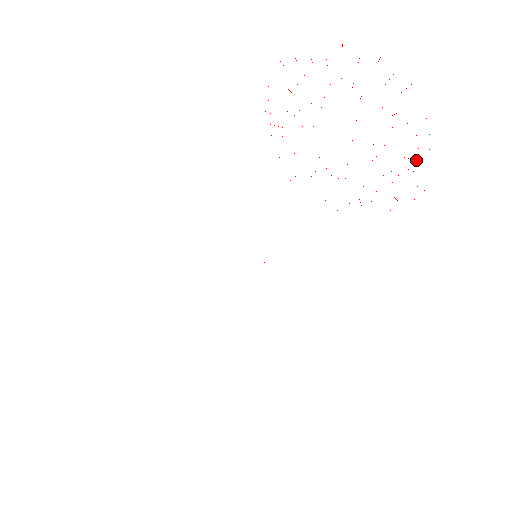
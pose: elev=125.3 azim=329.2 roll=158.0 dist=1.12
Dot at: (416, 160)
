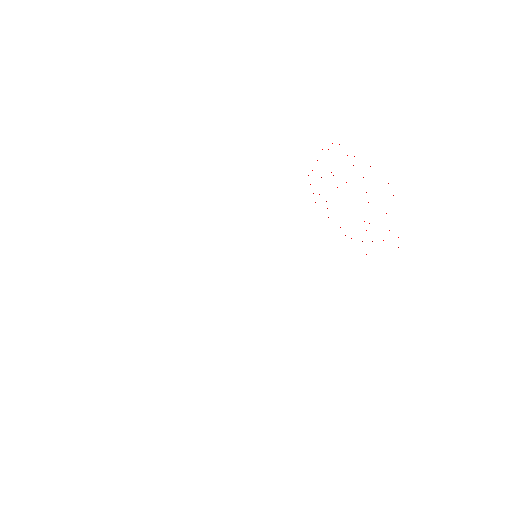
Dot at: occluded
